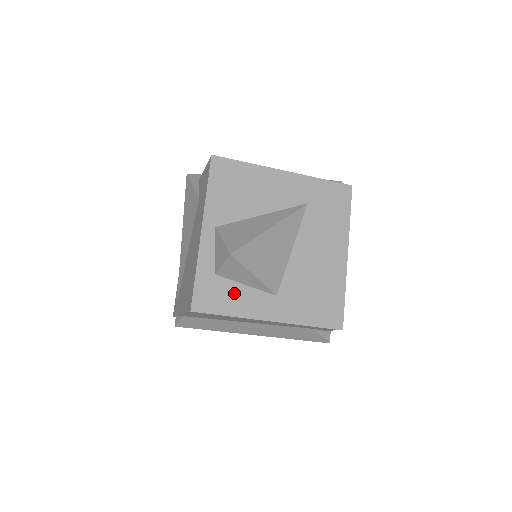
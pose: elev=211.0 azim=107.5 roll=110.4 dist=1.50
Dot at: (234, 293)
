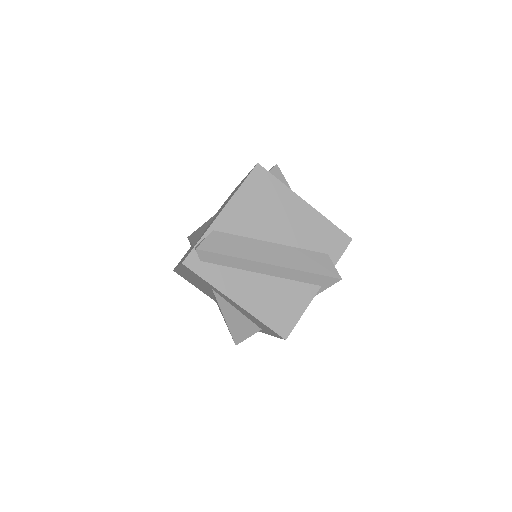
Dot at: occluded
